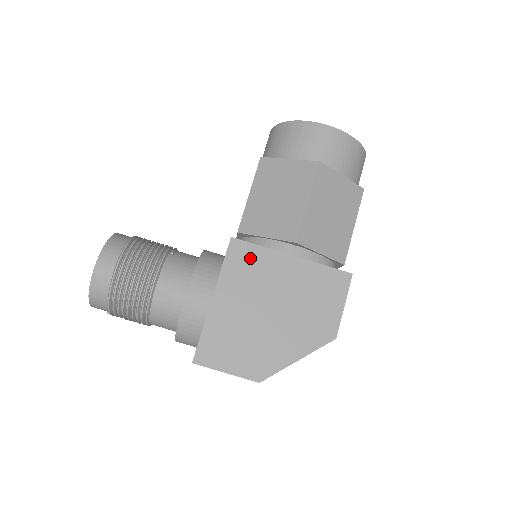
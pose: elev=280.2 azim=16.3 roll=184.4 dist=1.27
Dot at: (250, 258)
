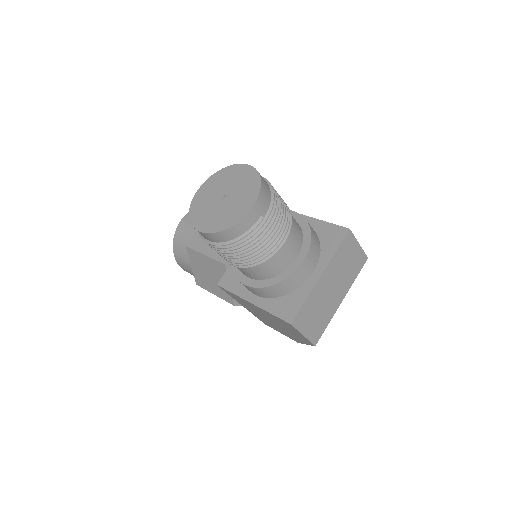
Dot at: occluded
